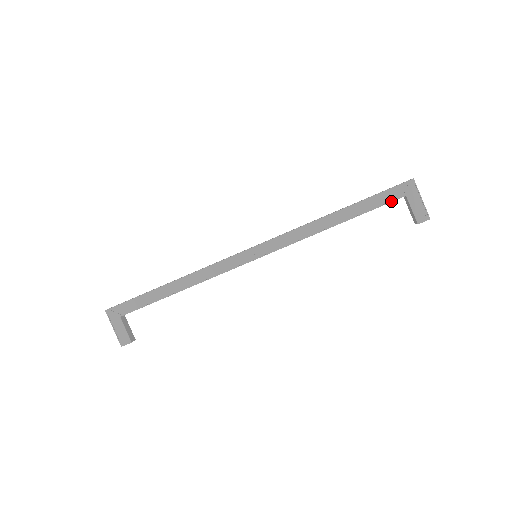
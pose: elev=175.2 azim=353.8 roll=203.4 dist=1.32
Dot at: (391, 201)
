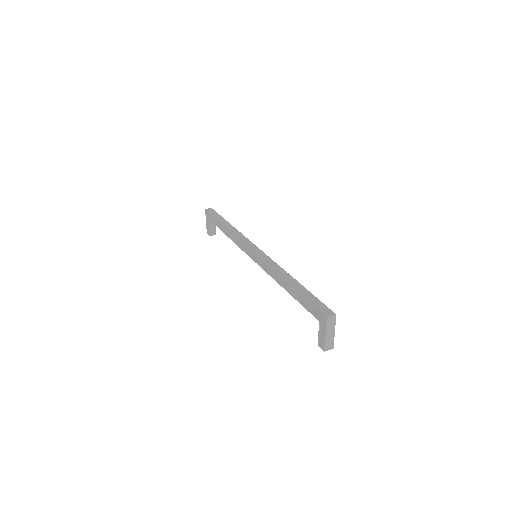
Dot at: (311, 313)
